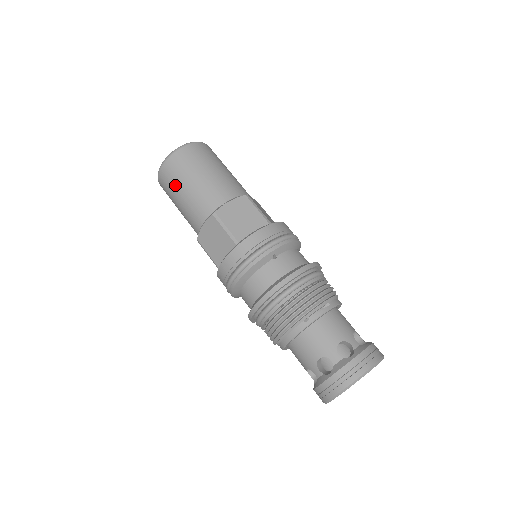
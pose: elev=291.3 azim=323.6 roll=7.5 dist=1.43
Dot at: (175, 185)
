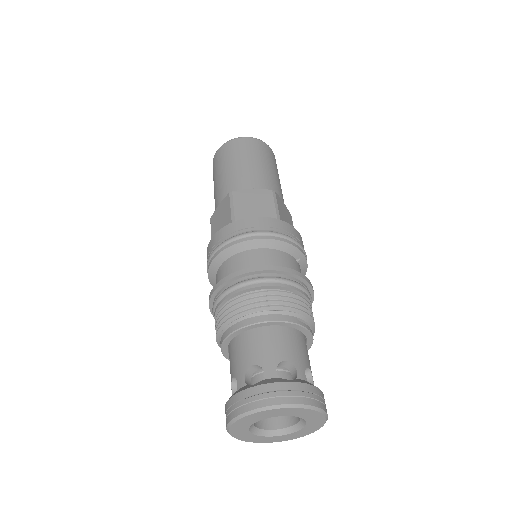
Dot at: (250, 153)
